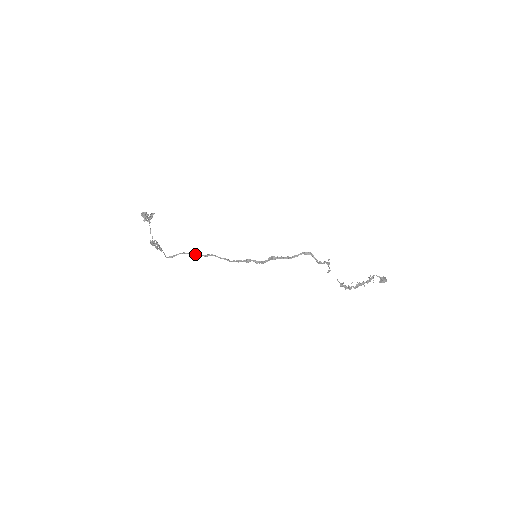
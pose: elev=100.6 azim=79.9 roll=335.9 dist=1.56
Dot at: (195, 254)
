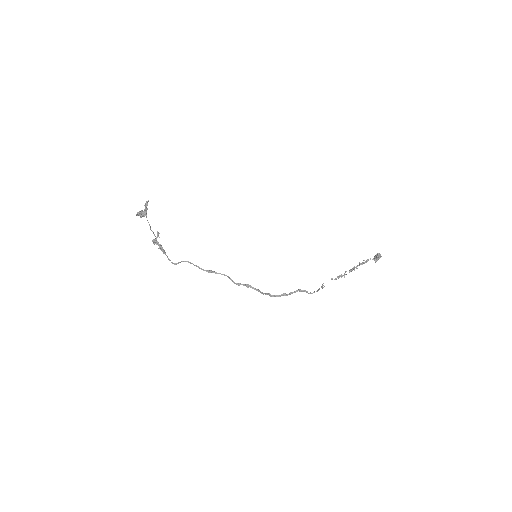
Dot at: occluded
